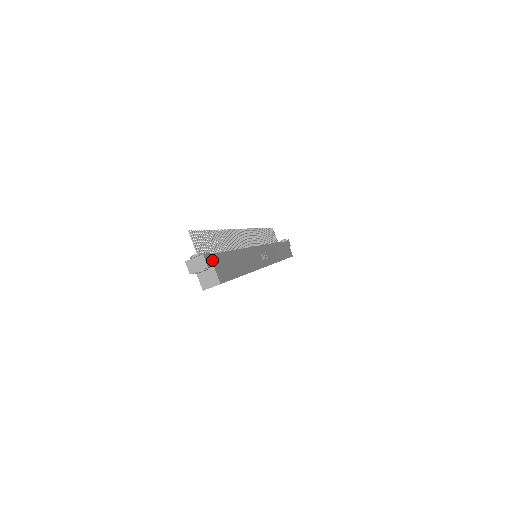
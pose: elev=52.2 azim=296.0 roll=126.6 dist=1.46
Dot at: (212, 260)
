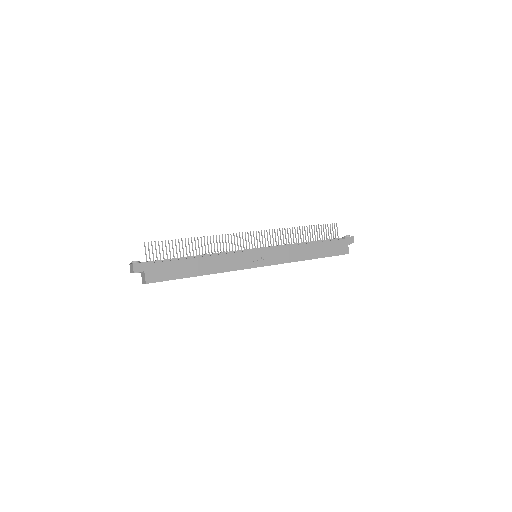
Dot at: (145, 267)
